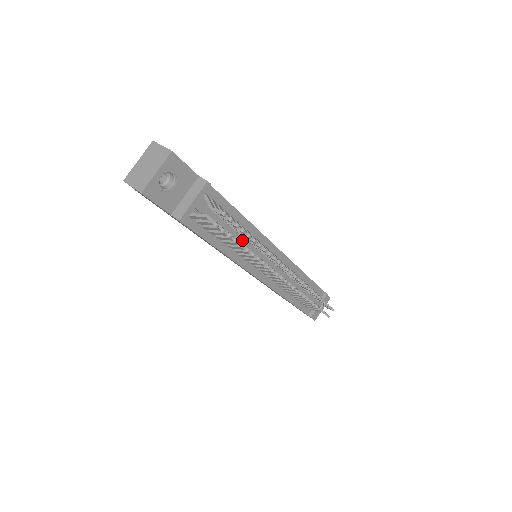
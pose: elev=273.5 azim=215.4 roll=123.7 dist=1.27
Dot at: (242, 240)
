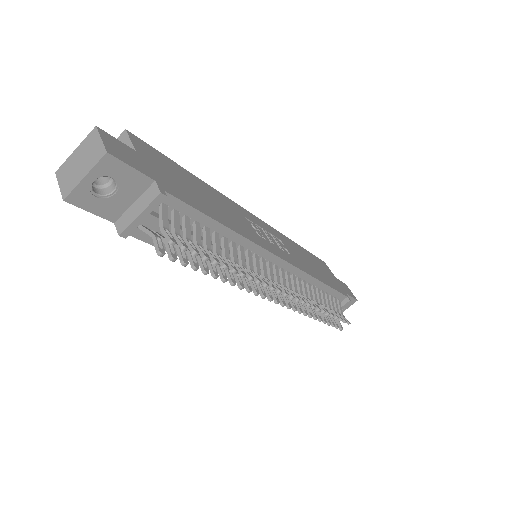
Dot at: (221, 253)
